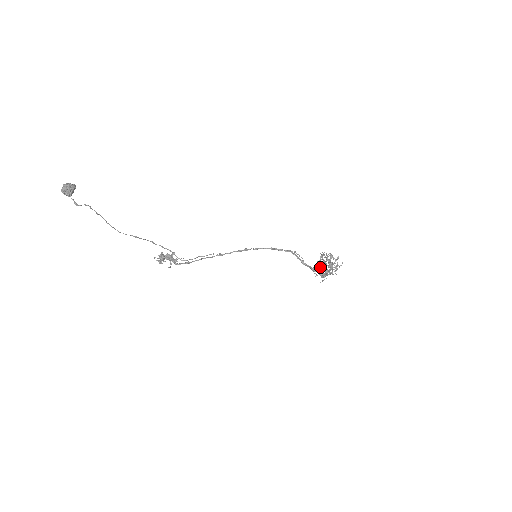
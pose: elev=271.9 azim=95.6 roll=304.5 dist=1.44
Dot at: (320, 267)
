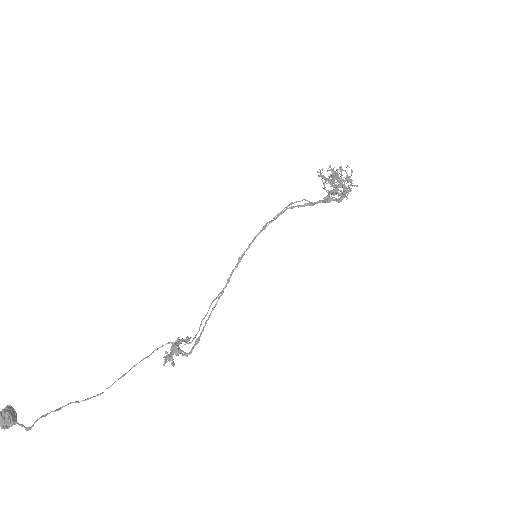
Dot at: (331, 193)
